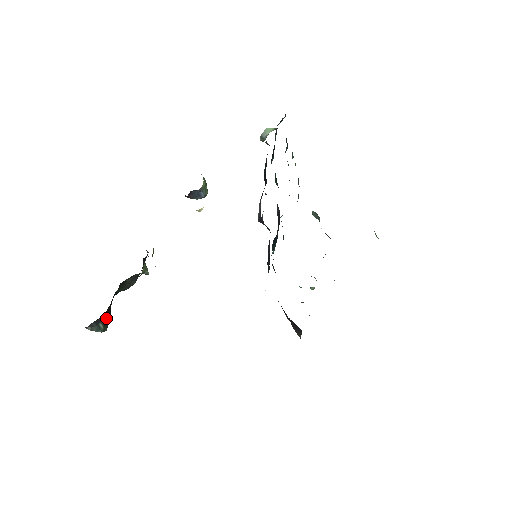
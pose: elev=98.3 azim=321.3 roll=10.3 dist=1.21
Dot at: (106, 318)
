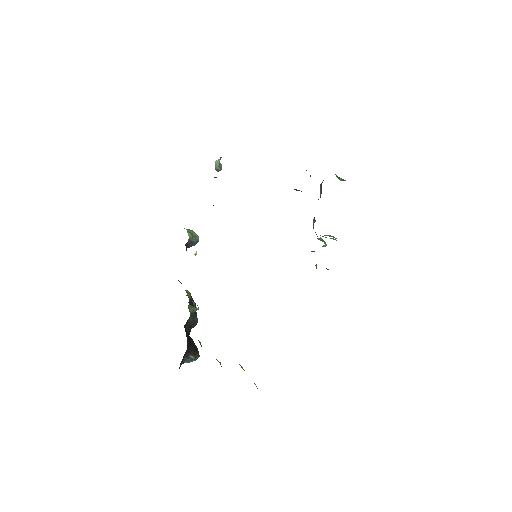
Dot at: (192, 350)
